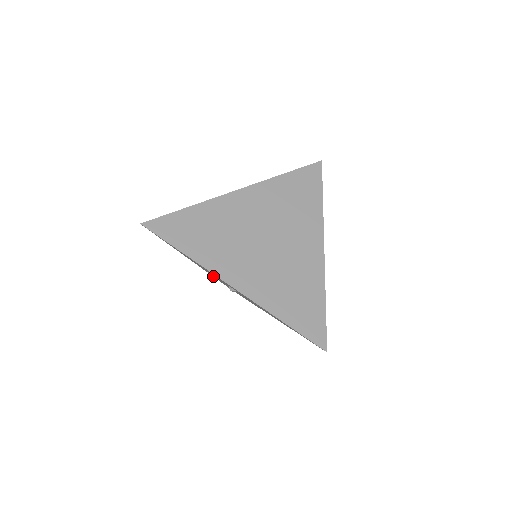
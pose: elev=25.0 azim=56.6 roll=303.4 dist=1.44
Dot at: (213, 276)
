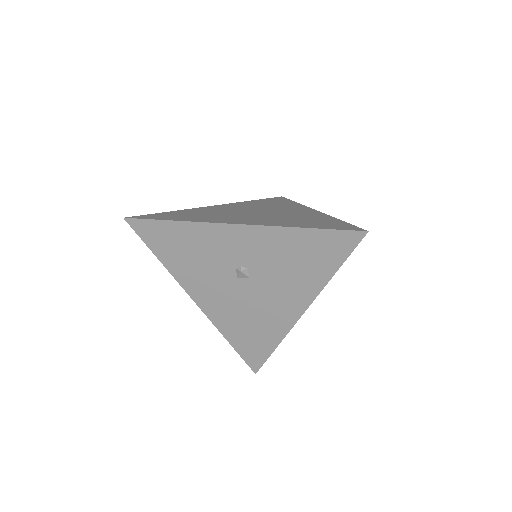
Dot at: (222, 325)
